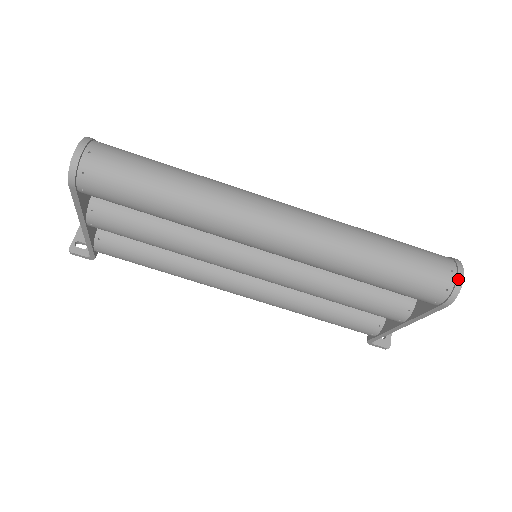
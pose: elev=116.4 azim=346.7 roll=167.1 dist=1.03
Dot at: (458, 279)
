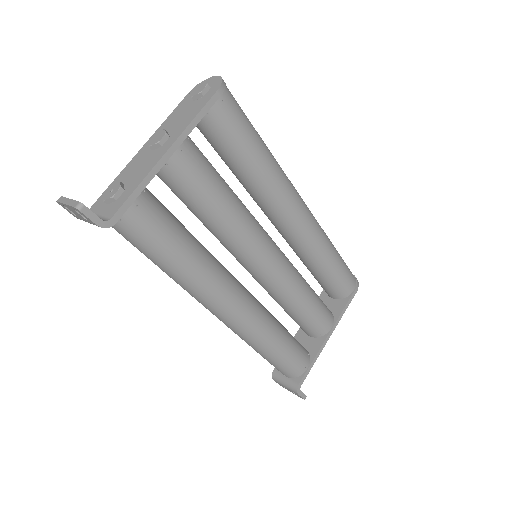
Dot at: occluded
